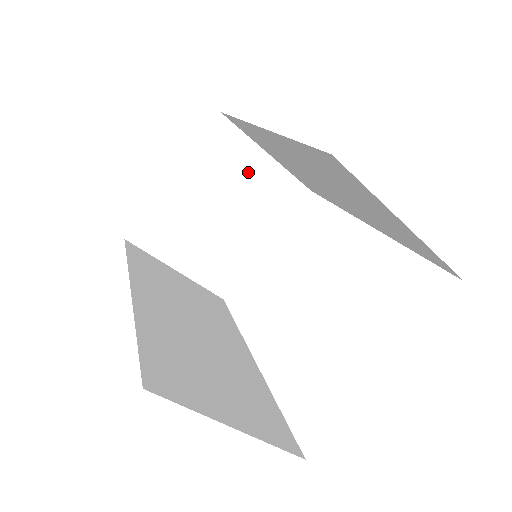
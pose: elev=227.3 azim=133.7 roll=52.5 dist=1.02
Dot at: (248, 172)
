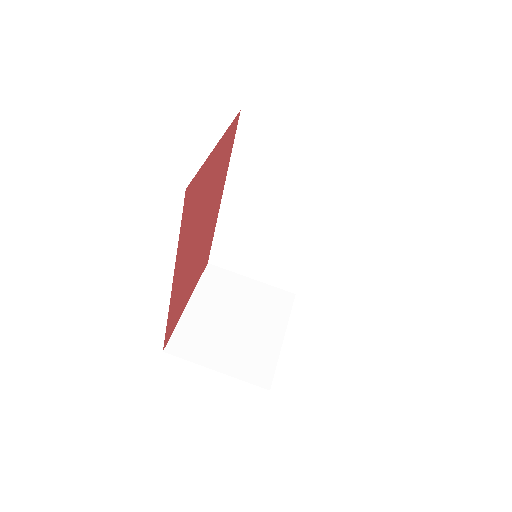
Dot at: (242, 291)
